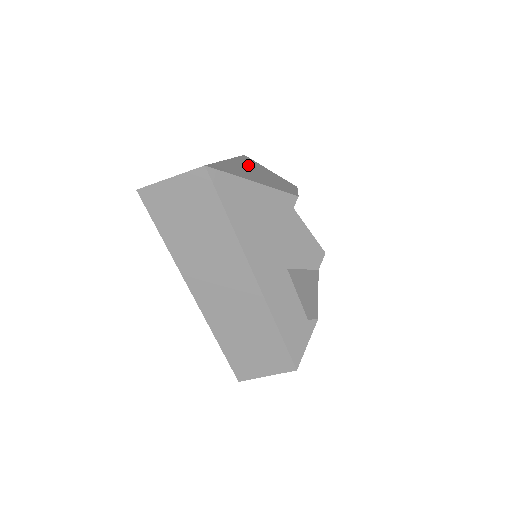
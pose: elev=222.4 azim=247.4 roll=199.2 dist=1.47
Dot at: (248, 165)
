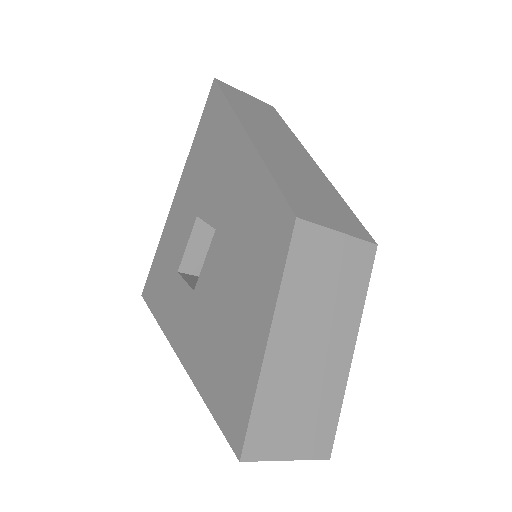
Dot at: occluded
